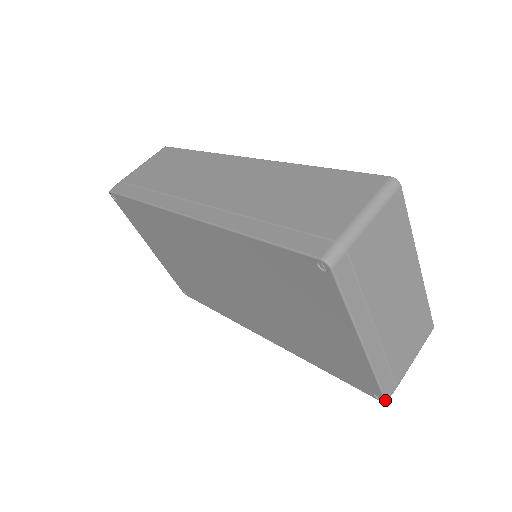
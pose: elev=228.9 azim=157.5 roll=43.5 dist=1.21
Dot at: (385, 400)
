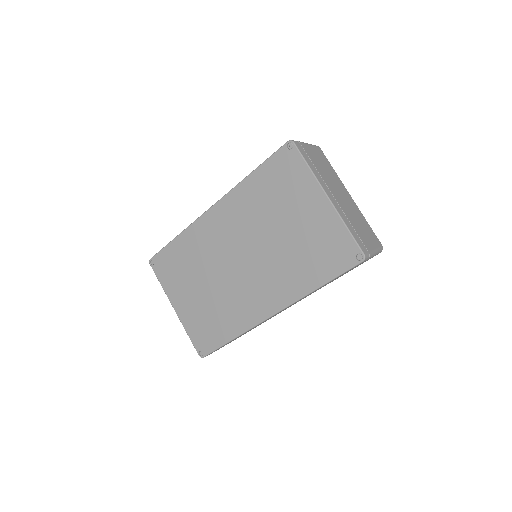
Dot at: (363, 253)
